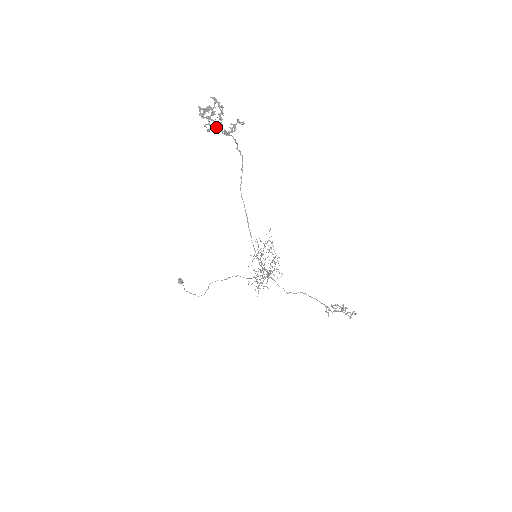
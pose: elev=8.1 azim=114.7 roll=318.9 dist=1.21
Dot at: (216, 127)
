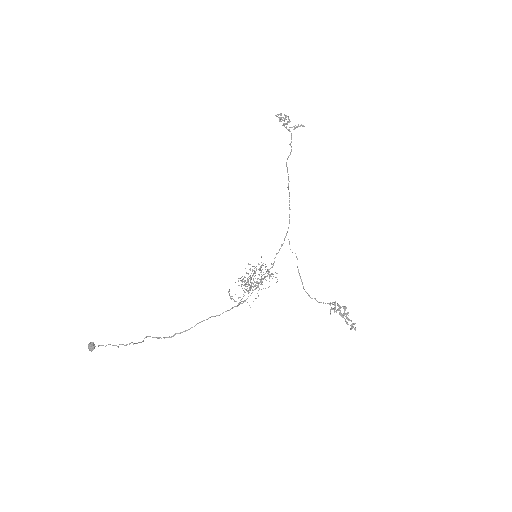
Dot at: (284, 124)
